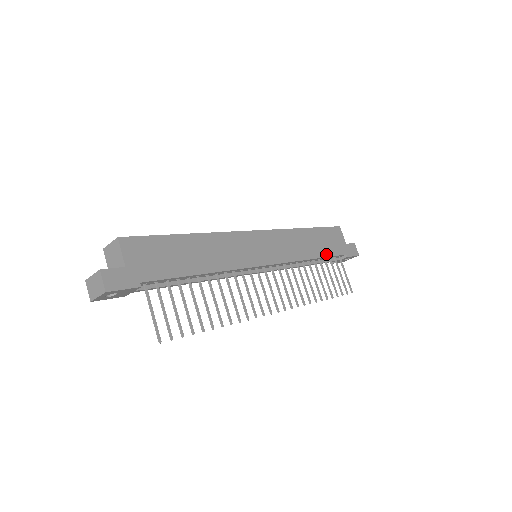
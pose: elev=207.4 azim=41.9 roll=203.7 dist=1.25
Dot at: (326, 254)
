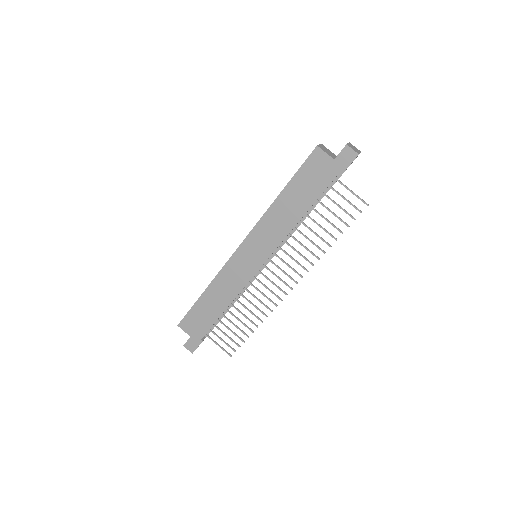
Dot at: (312, 200)
